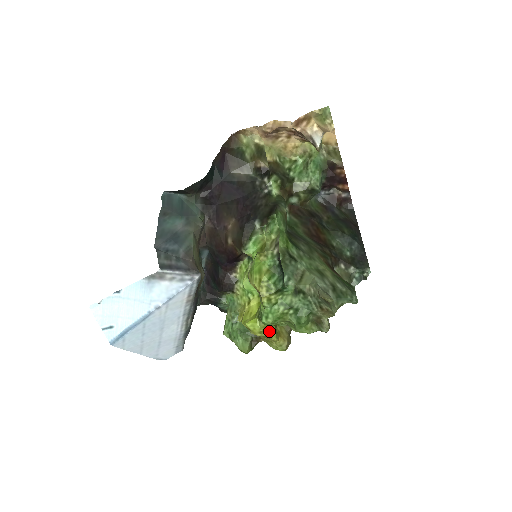
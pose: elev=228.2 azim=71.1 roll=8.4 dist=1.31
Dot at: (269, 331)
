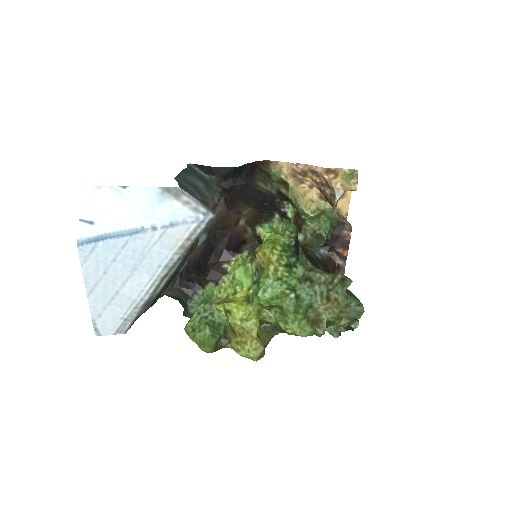
Dot at: (252, 322)
